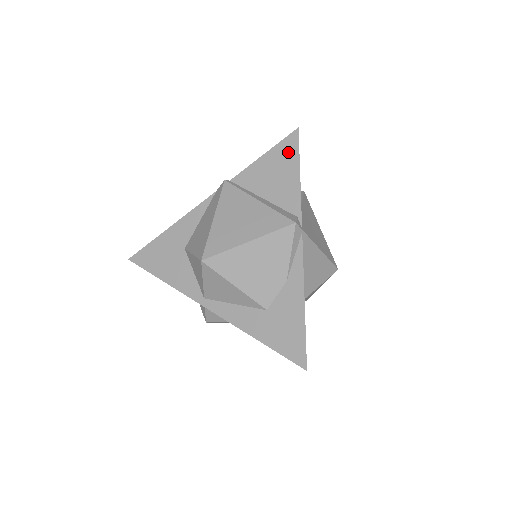
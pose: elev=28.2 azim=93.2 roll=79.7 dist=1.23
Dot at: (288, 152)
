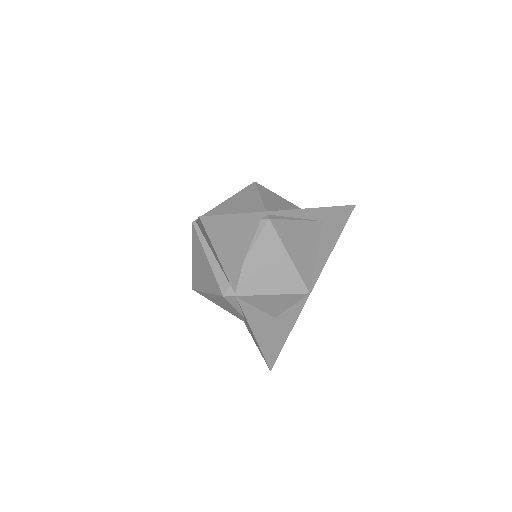
Dot at: (205, 232)
